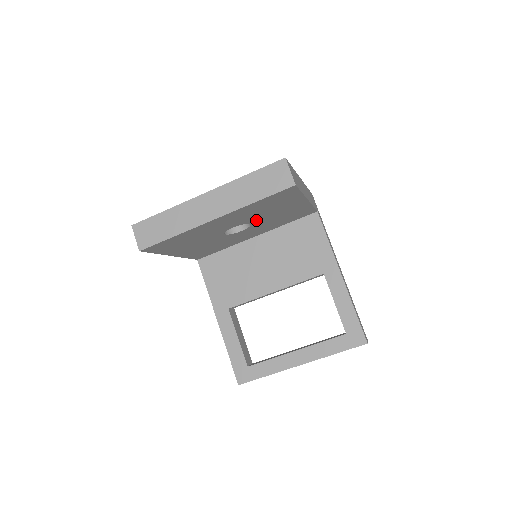
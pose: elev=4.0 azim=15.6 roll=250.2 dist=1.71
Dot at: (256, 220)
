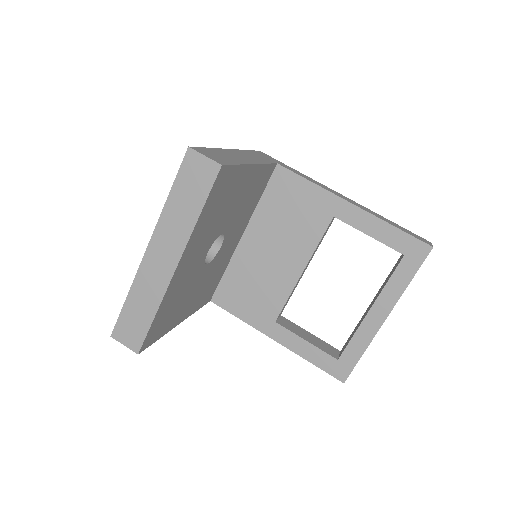
Dot at: (223, 226)
